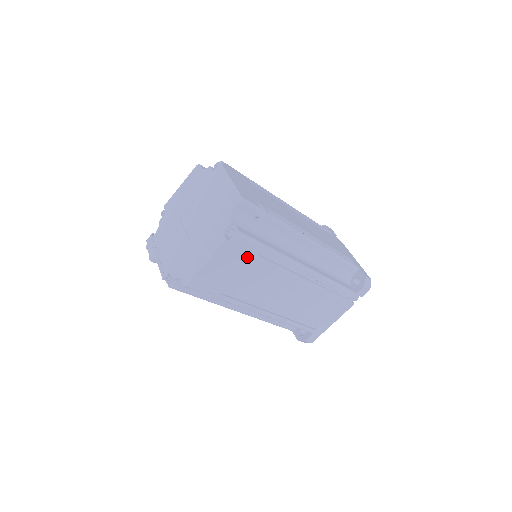
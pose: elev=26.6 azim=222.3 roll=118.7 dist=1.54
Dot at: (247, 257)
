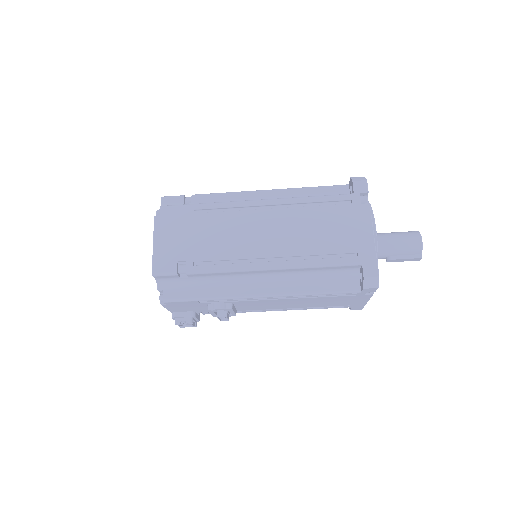
Dot at: (186, 220)
